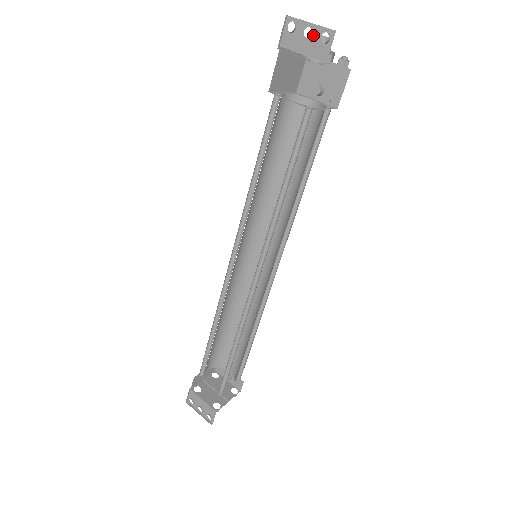
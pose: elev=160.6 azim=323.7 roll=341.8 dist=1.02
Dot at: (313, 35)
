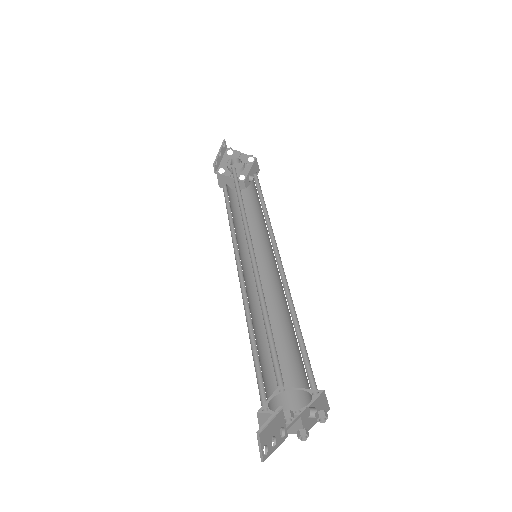
Dot at: (221, 152)
